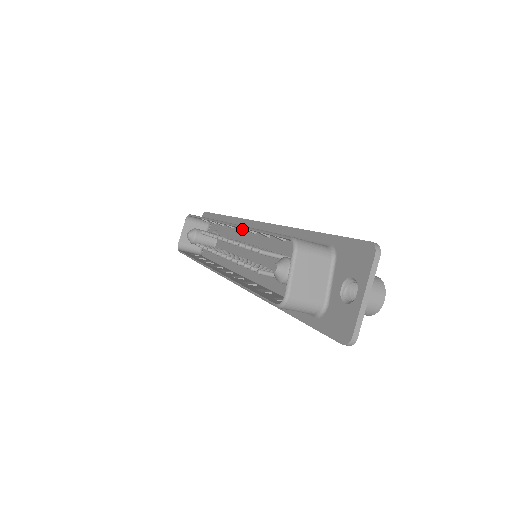
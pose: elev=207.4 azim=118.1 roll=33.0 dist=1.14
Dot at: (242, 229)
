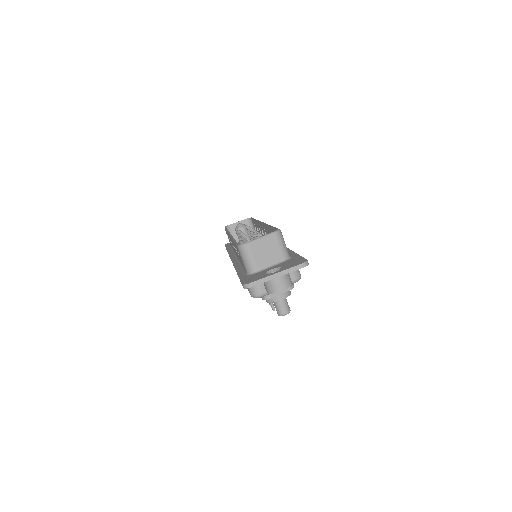
Dot at: occluded
